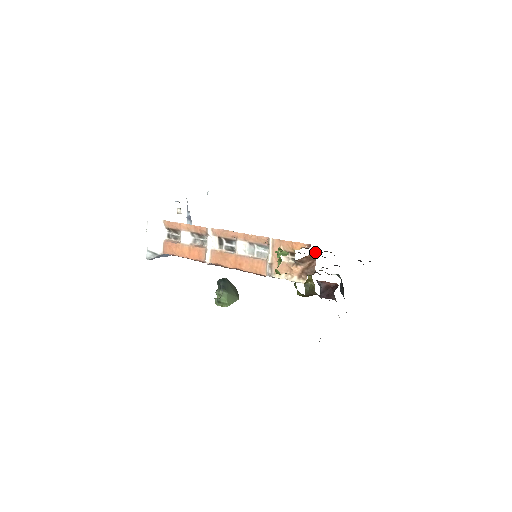
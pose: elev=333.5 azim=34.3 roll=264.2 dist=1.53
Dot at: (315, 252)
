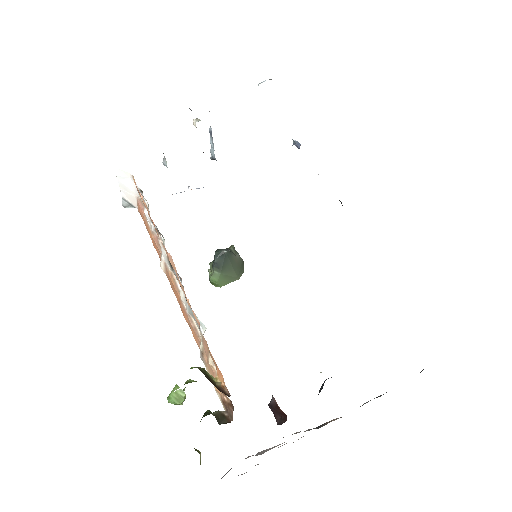
Dot at: occluded
